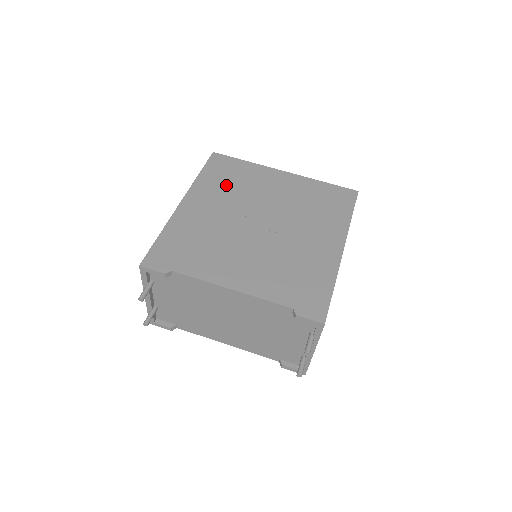
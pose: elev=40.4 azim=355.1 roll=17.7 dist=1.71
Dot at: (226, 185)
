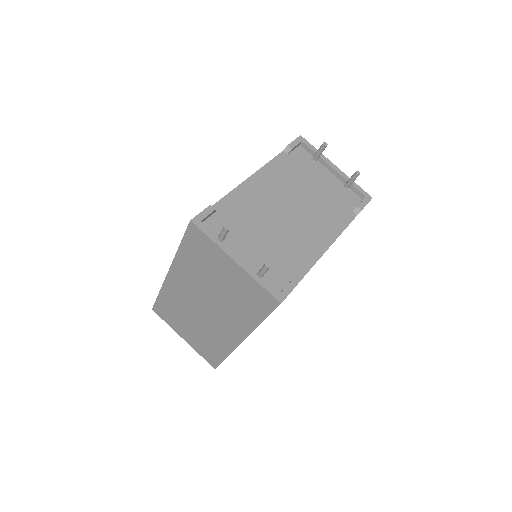
Dot at: occluded
